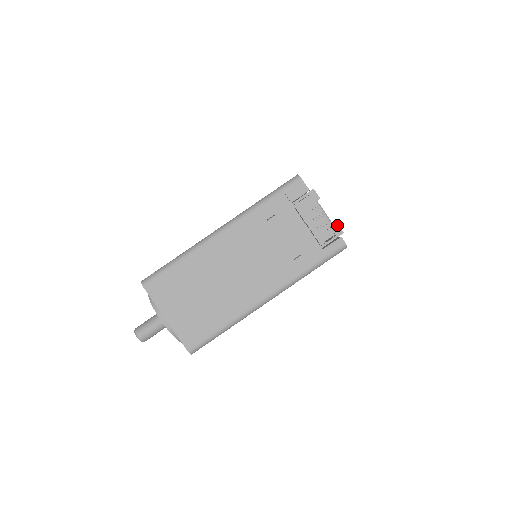
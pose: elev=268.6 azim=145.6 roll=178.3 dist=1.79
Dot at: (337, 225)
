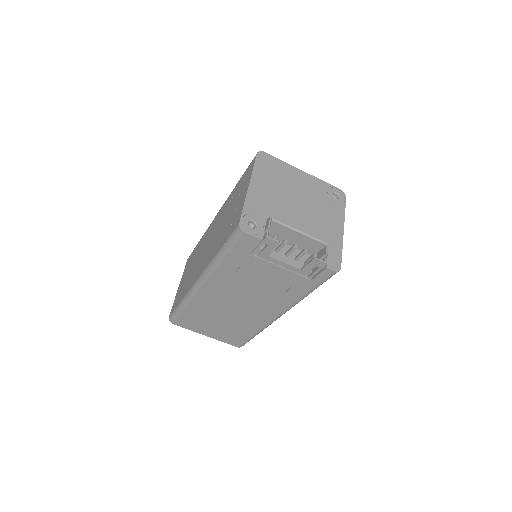
Dot at: (315, 260)
